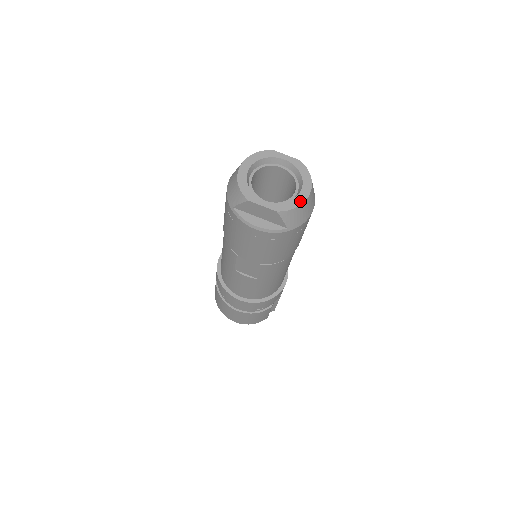
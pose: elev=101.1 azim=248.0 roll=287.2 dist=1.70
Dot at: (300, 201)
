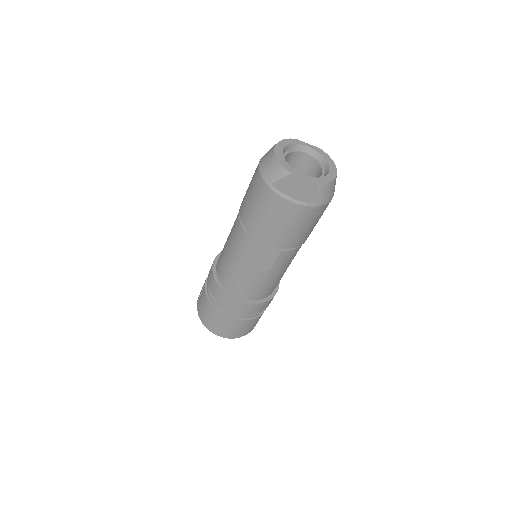
Dot at: (332, 177)
